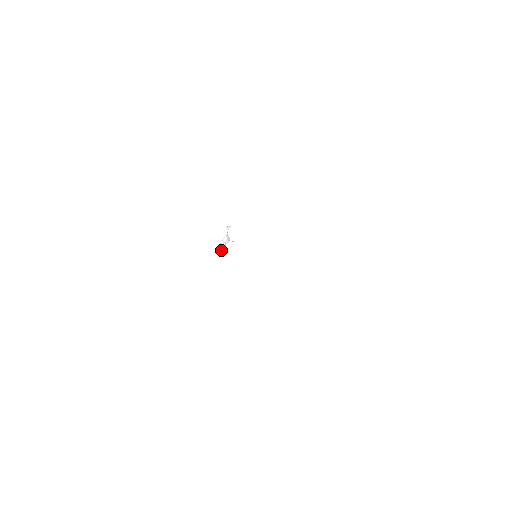
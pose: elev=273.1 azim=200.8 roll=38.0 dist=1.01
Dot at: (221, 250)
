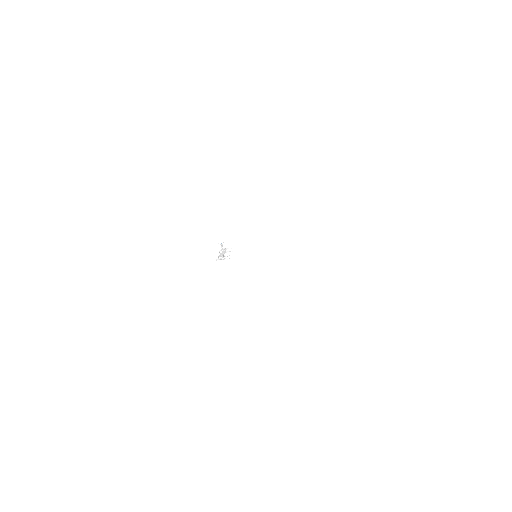
Dot at: (220, 259)
